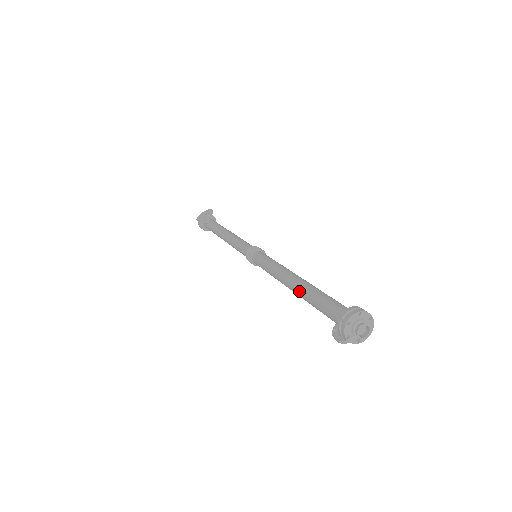
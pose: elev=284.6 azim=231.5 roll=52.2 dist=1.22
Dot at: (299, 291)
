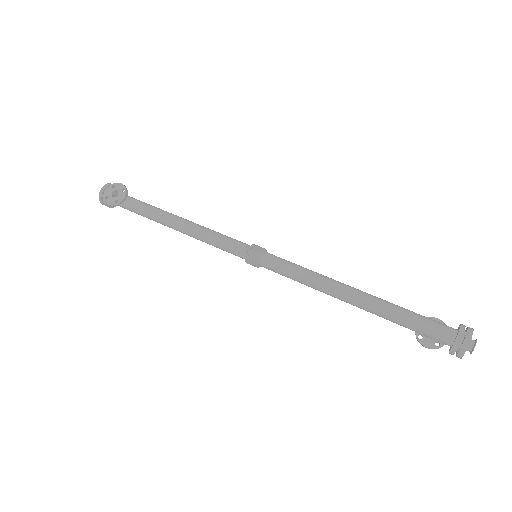
Dot at: (369, 309)
